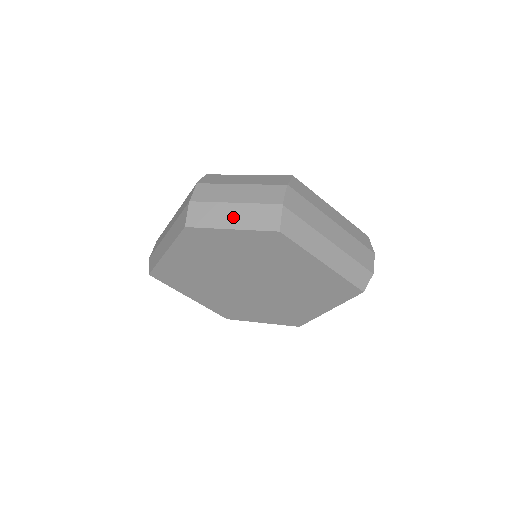
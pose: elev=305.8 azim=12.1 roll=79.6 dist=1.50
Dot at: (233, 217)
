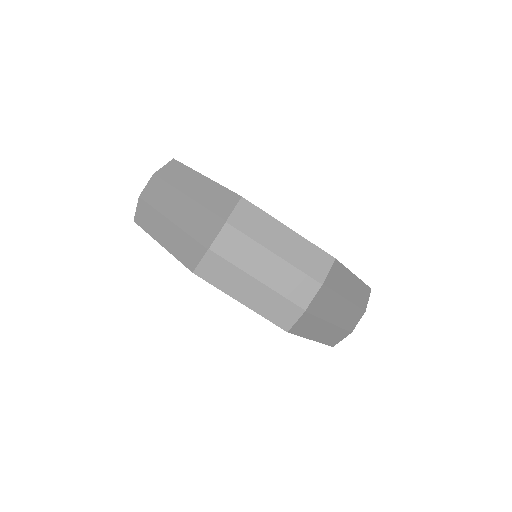
Dot at: (249, 293)
